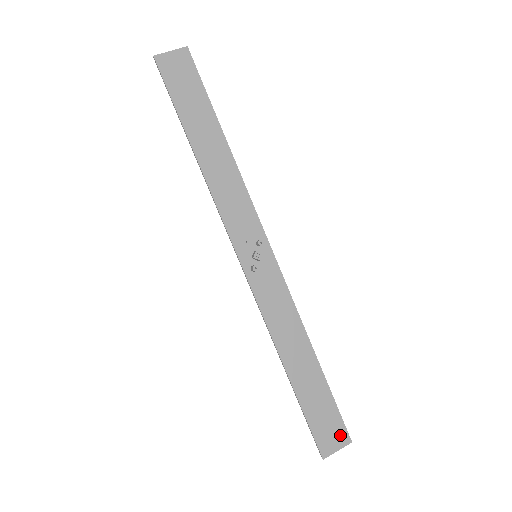
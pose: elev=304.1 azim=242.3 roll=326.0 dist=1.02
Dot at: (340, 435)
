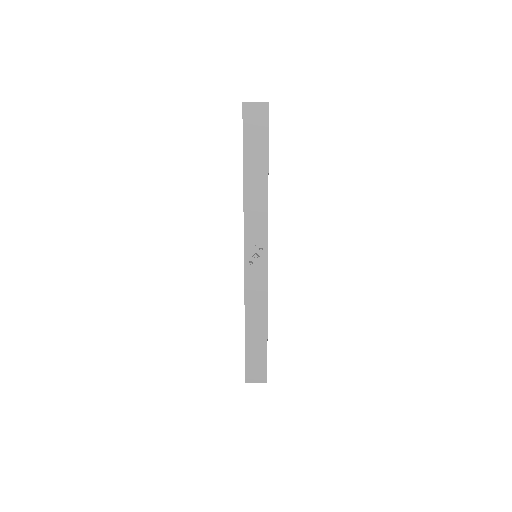
Dot at: (262, 376)
